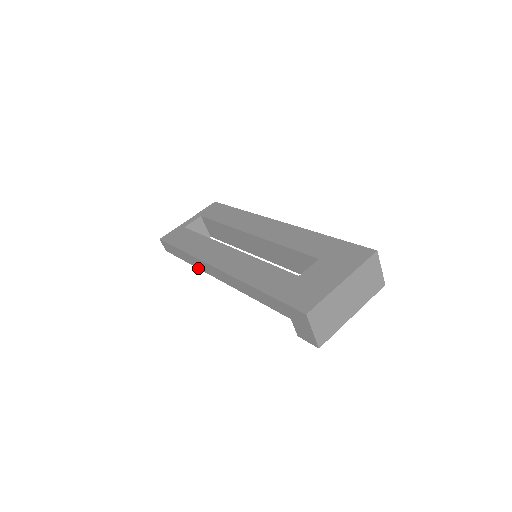
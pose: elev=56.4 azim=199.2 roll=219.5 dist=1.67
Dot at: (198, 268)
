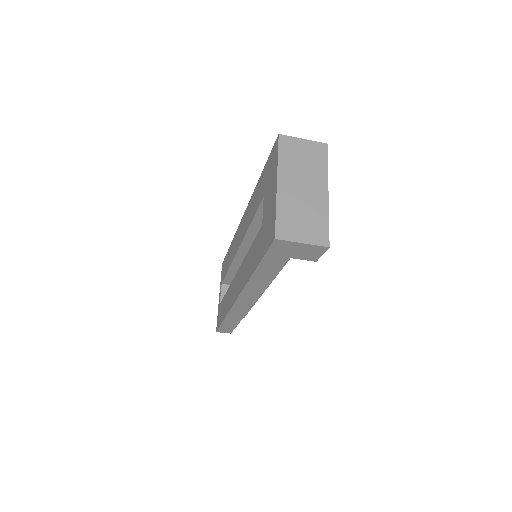
Dot at: (244, 315)
